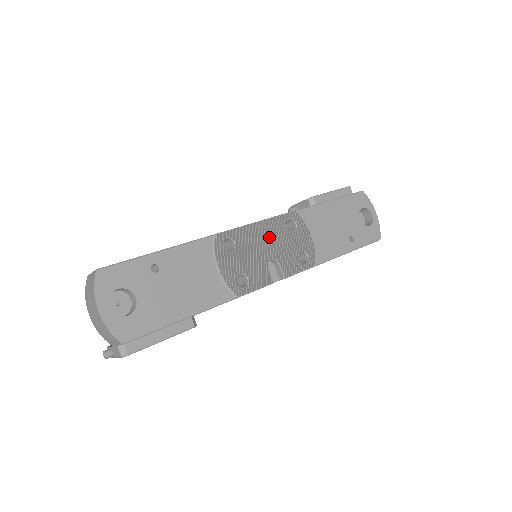
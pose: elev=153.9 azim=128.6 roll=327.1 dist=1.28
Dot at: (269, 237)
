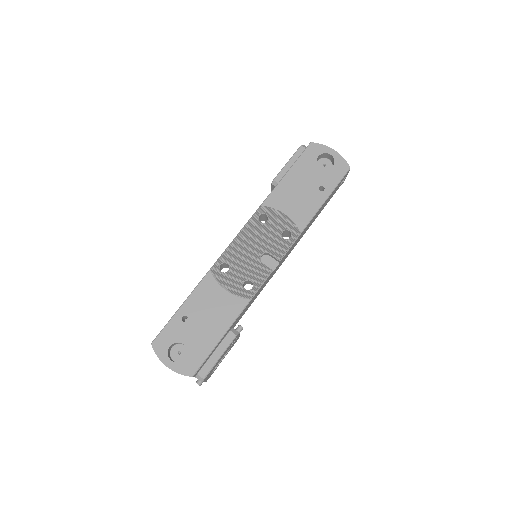
Dot at: (251, 240)
